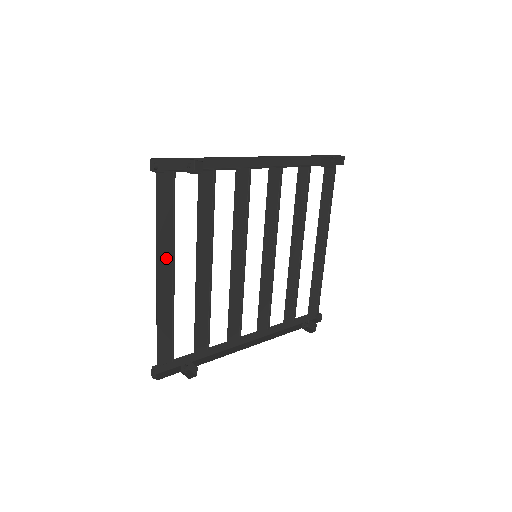
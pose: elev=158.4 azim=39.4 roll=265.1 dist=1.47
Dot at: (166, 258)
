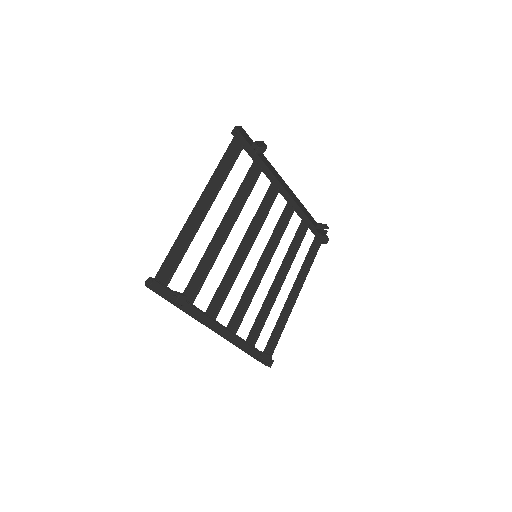
Dot at: (209, 196)
